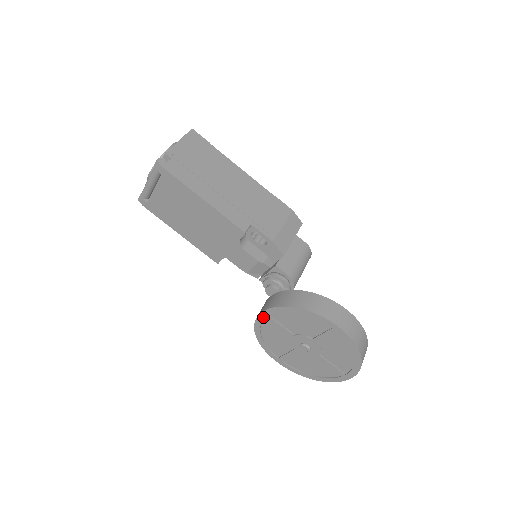
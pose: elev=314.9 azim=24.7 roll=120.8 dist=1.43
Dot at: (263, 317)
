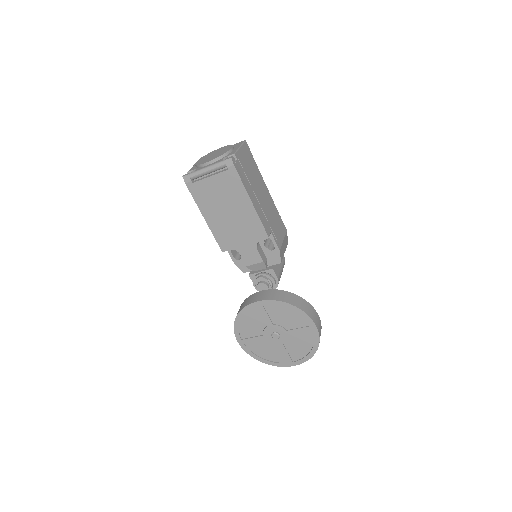
Dot at: (256, 305)
